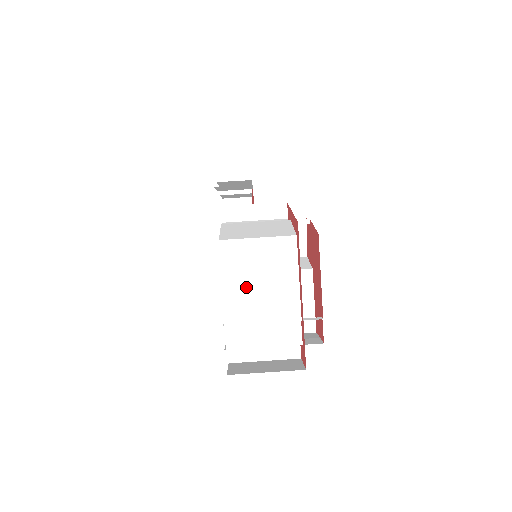
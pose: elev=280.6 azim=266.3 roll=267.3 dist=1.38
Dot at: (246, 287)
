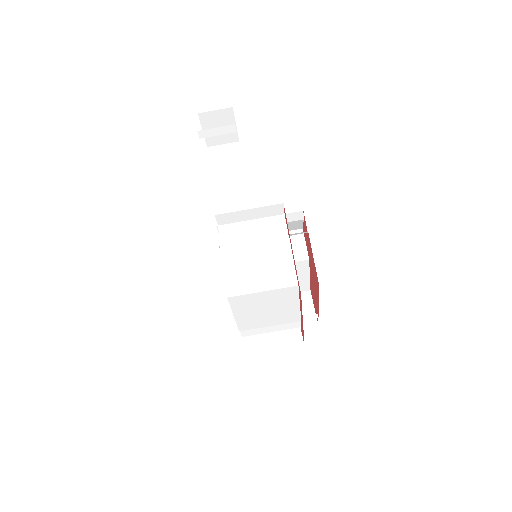
Dot at: (255, 314)
